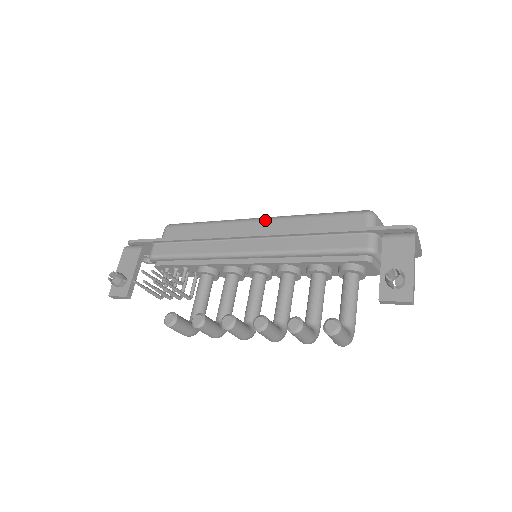
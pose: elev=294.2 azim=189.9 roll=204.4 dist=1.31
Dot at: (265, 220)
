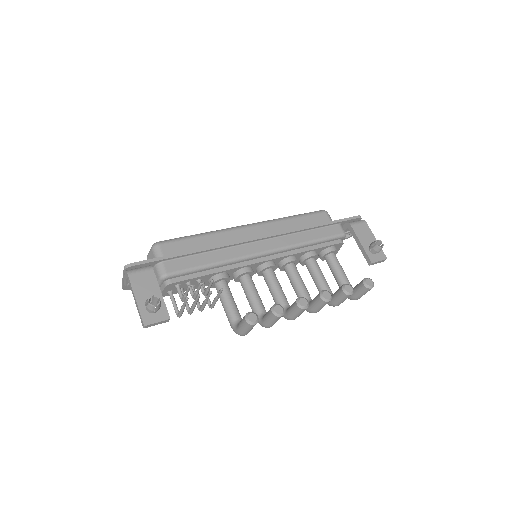
Dot at: (258, 225)
